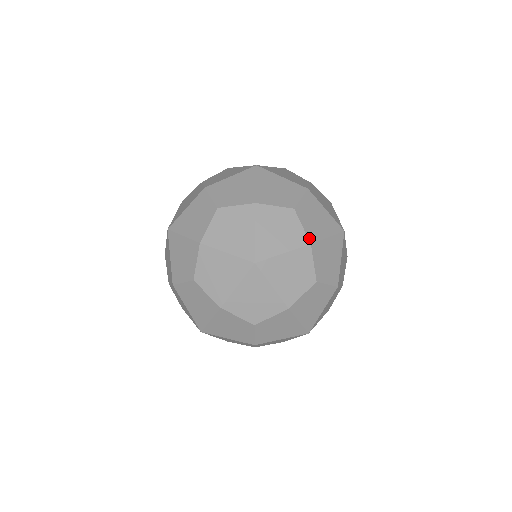
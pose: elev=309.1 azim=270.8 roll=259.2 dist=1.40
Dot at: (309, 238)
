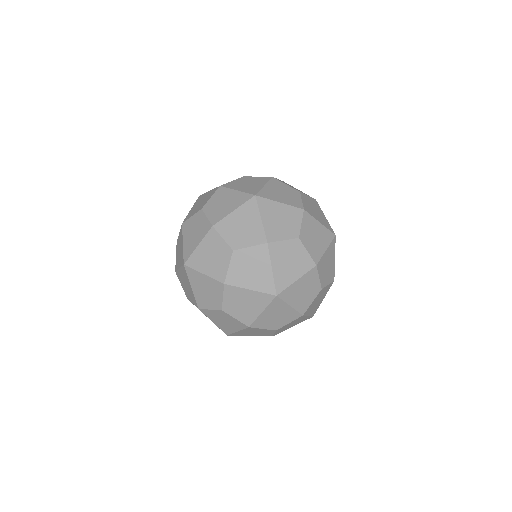
Dot at: (314, 260)
